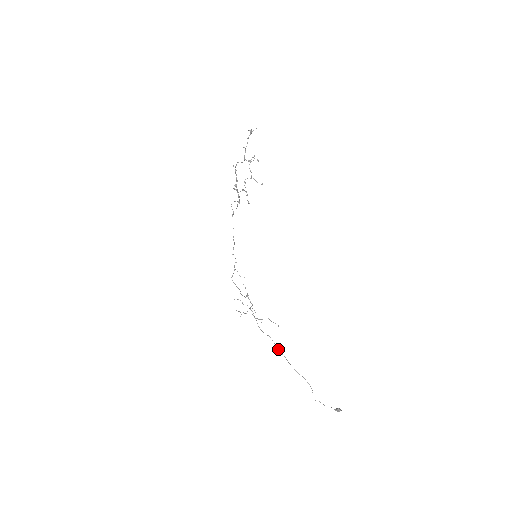
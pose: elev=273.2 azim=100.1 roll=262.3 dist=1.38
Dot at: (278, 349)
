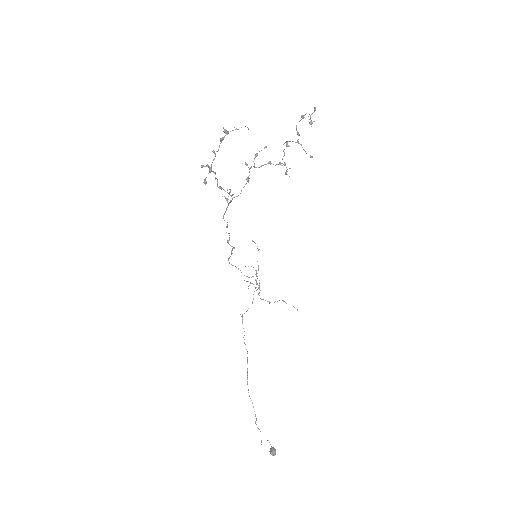
Dot at: (247, 358)
